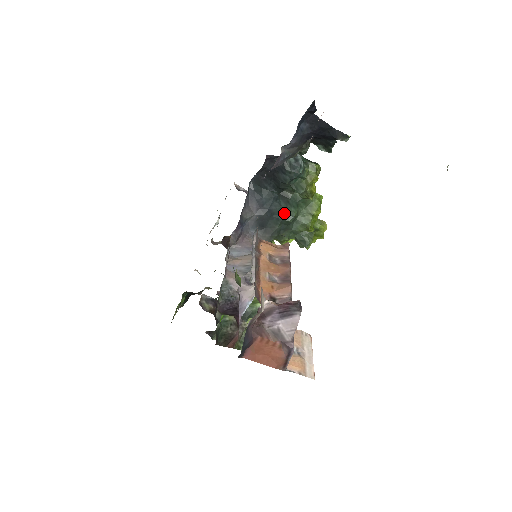
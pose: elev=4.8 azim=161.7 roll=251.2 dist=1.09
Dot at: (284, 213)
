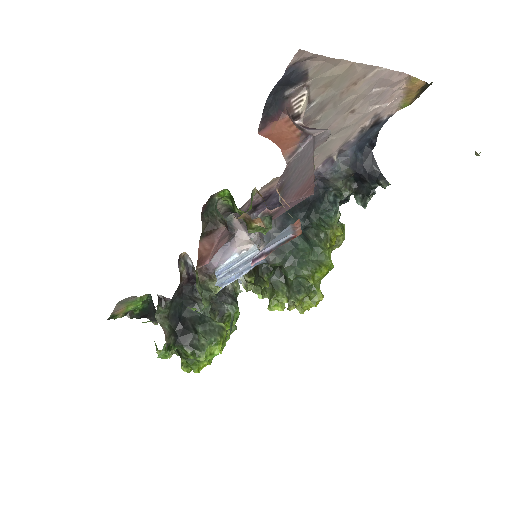
Dot at: (299, 244)
